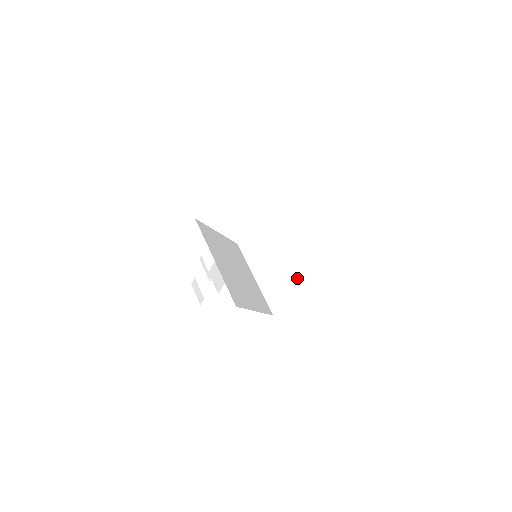
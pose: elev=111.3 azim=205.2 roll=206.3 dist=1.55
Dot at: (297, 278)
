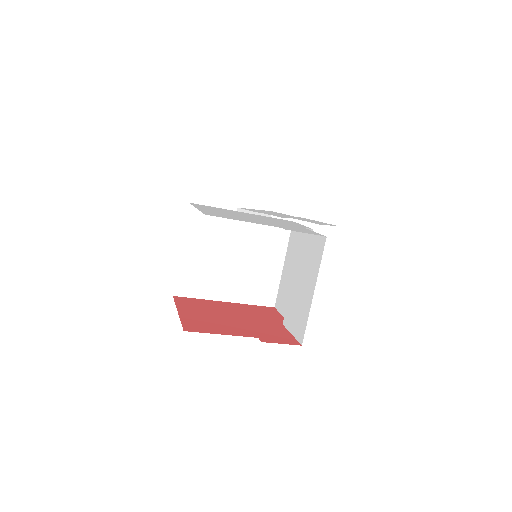
Dot at: occluded
